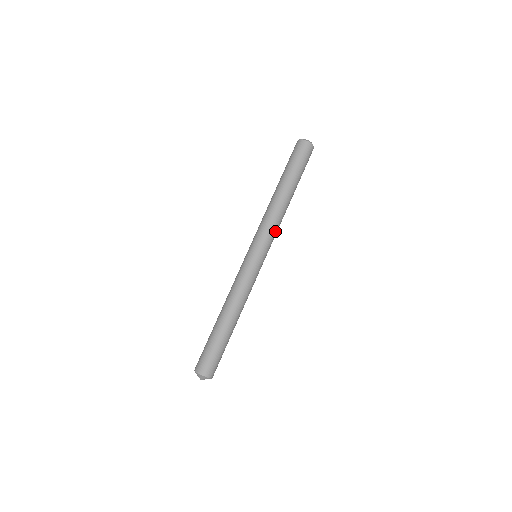
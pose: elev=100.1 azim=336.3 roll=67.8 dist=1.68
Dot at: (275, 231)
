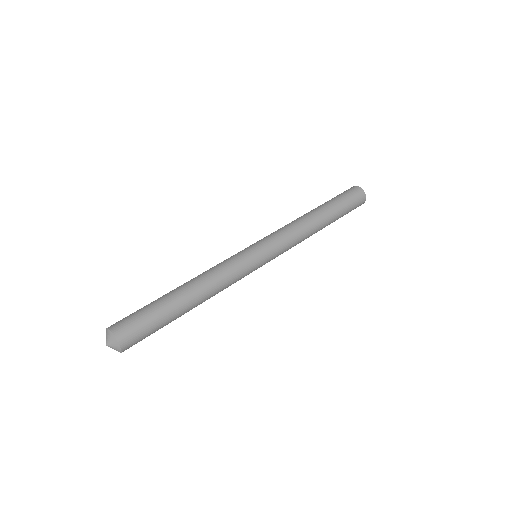
Dot at: (285, 233)
